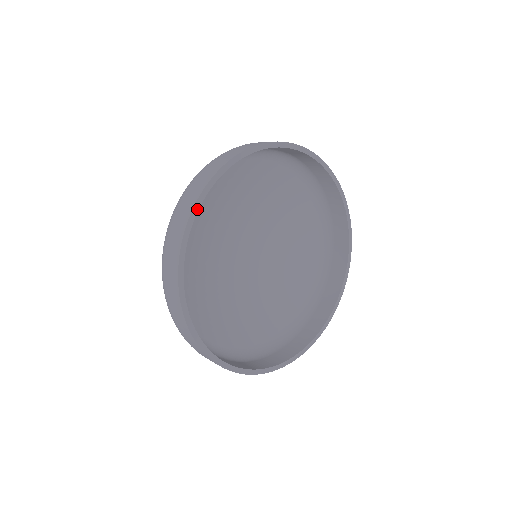
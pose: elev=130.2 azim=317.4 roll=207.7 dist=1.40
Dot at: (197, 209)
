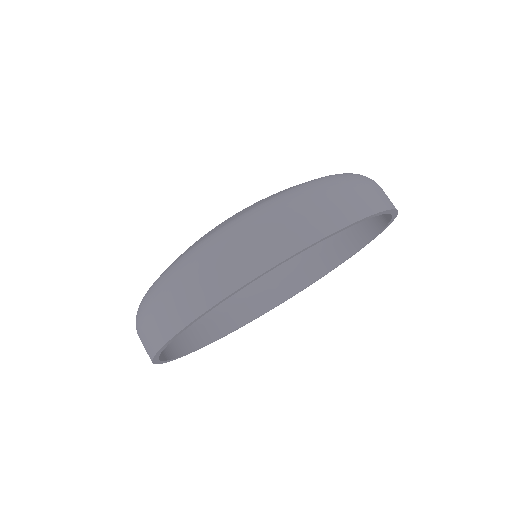
Dot at: (242, 288)
